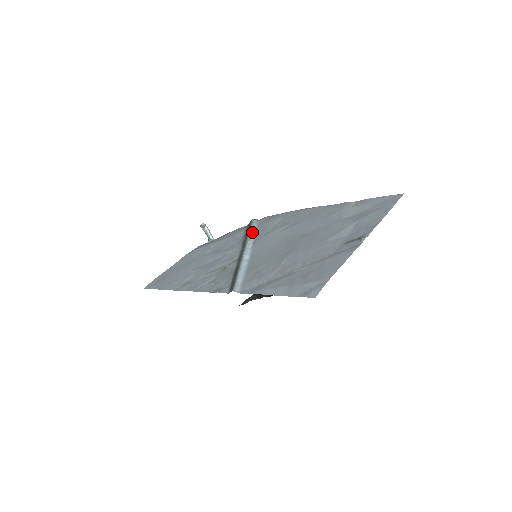
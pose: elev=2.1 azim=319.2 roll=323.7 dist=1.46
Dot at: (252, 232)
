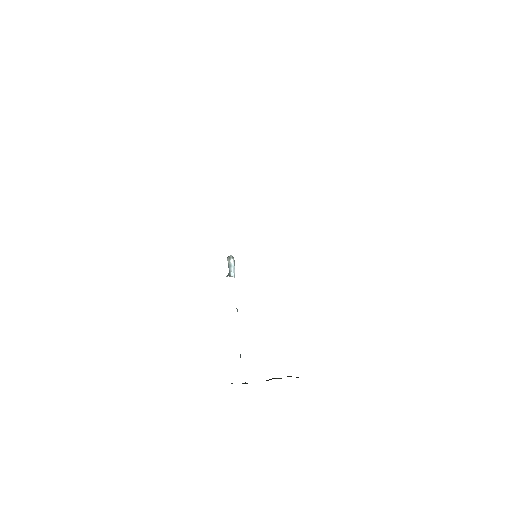
Dot at: occluded
